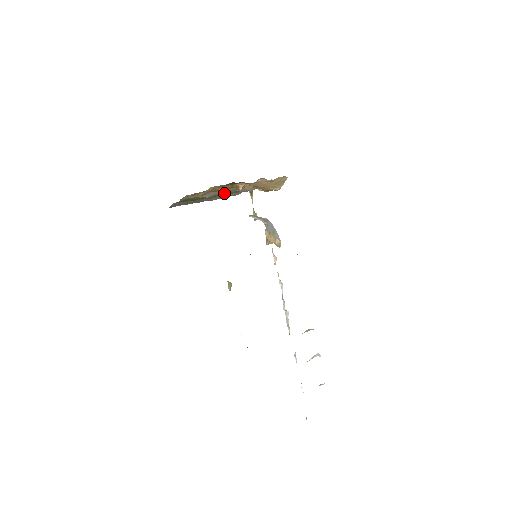
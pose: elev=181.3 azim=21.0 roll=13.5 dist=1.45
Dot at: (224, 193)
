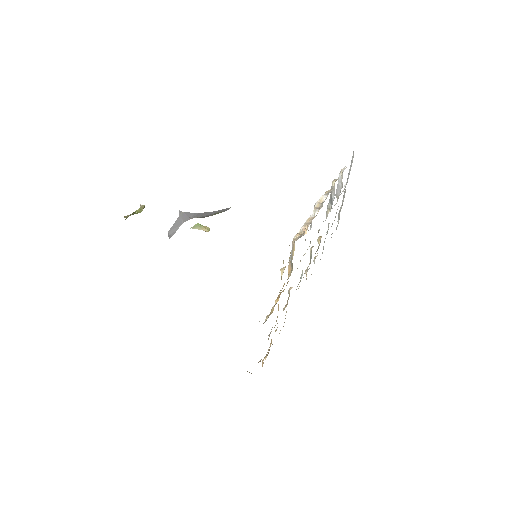
Dot at: occluded
